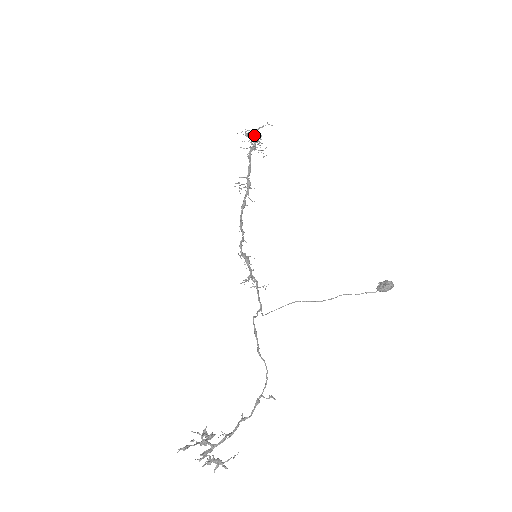
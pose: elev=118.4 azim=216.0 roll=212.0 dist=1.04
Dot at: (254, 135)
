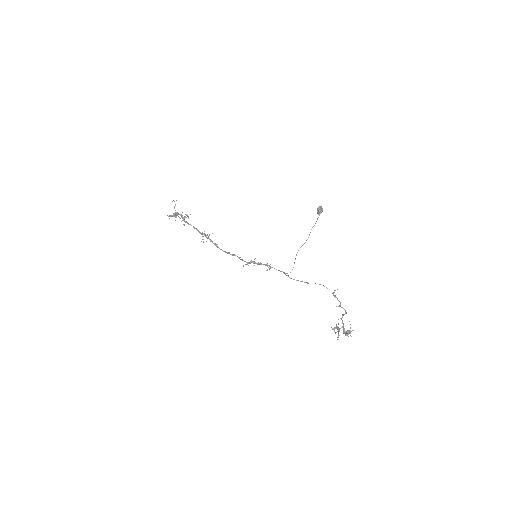
Dot at: occluded
